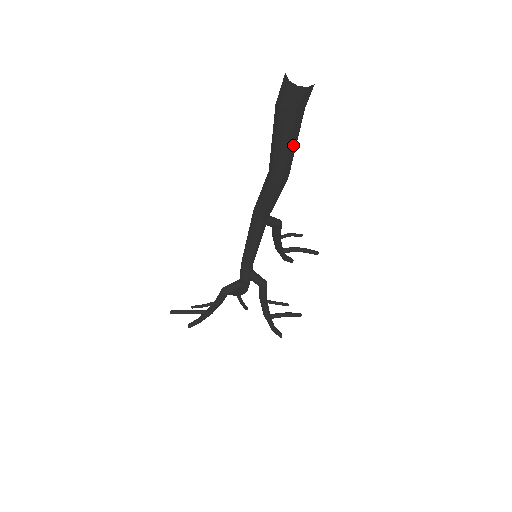
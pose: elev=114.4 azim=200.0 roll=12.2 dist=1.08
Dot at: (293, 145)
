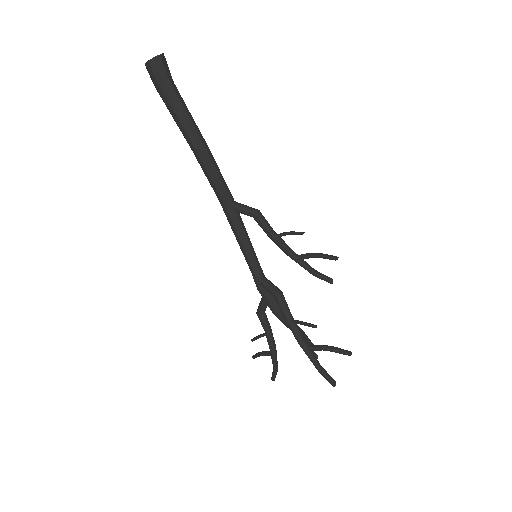
Dot at: (178, 111)
